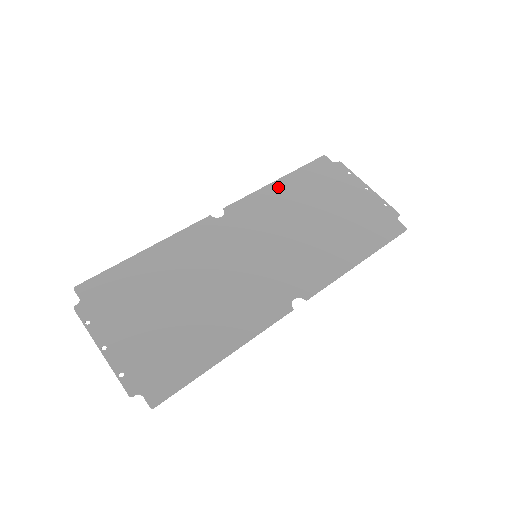
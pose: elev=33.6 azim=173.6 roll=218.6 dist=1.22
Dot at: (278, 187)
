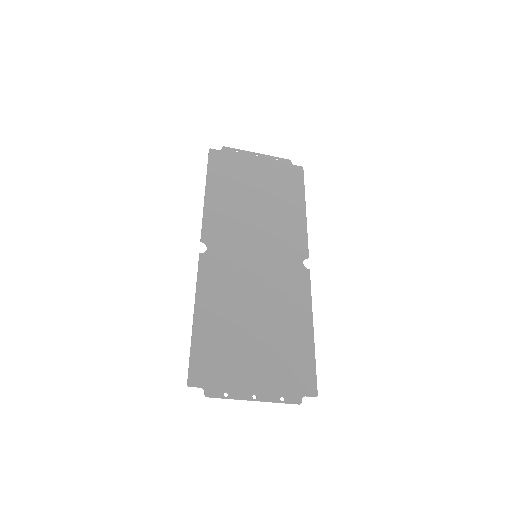
Dot at: (212, 196)
